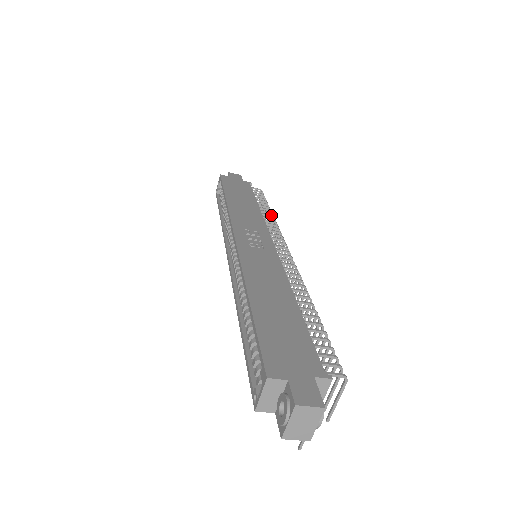
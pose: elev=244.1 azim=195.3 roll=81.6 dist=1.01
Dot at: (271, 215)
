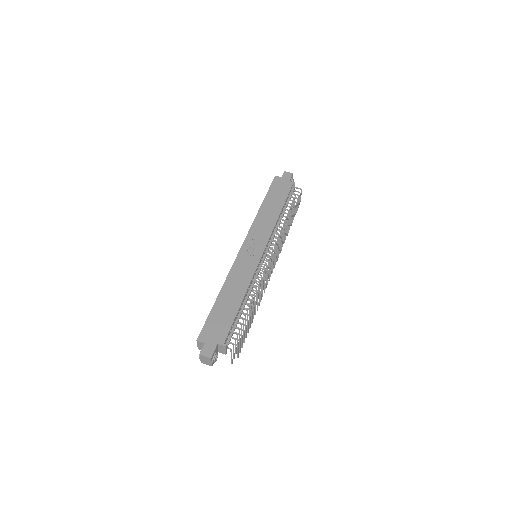
Dot at: (286, 220)
